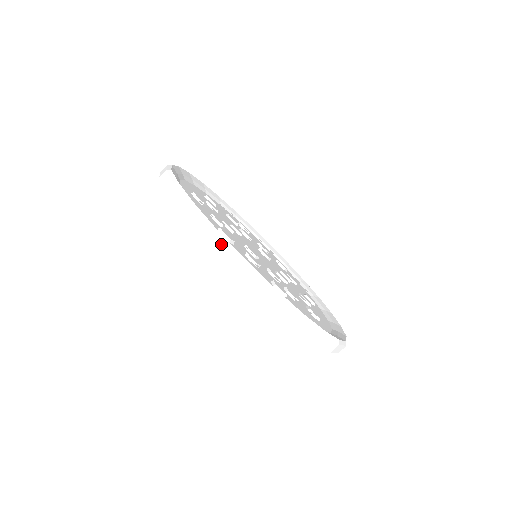
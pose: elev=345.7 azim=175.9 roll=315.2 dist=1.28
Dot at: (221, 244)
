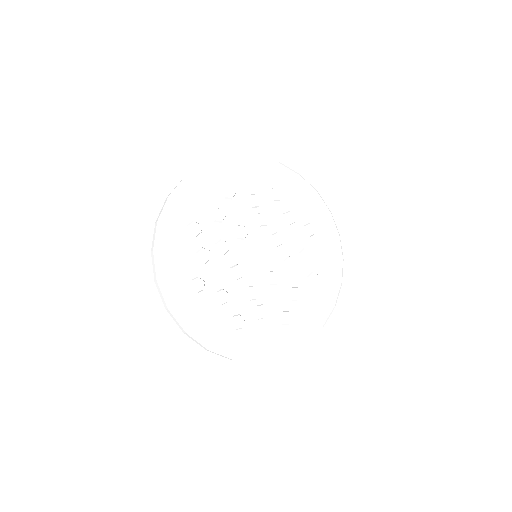
Dot at: (174, 318)
